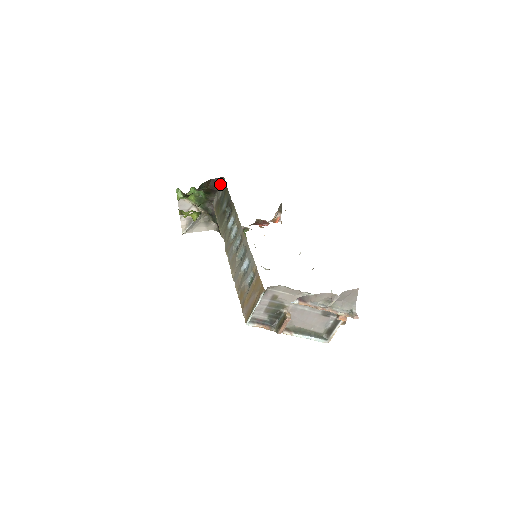
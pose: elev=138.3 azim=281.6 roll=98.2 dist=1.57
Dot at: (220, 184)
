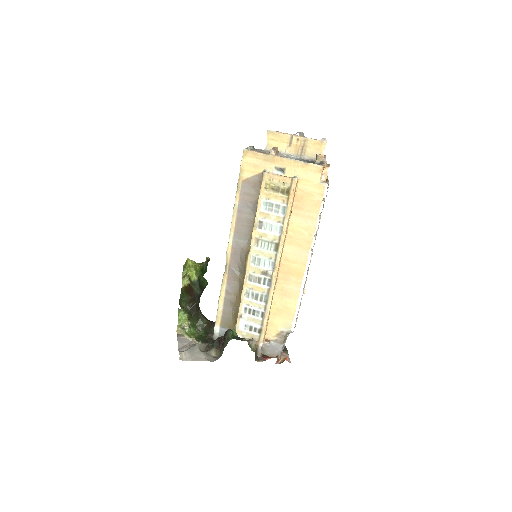
Dot at: occluded
